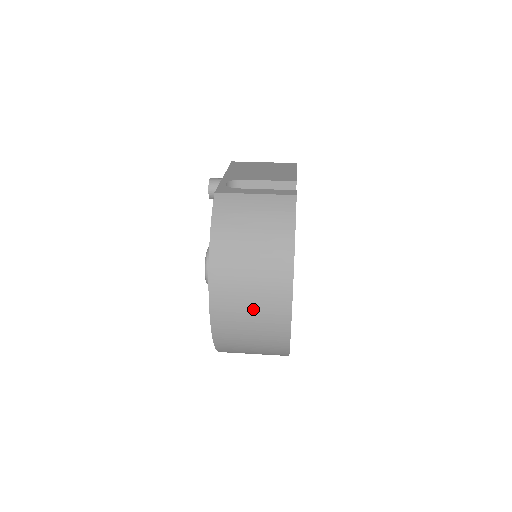
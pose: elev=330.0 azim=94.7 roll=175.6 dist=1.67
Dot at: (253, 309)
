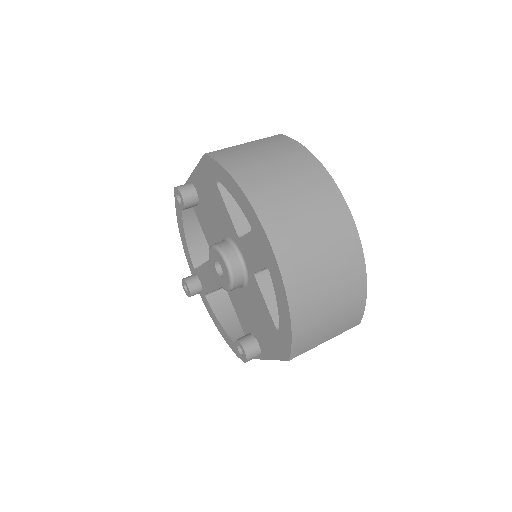
Dot at: (316, 229)
